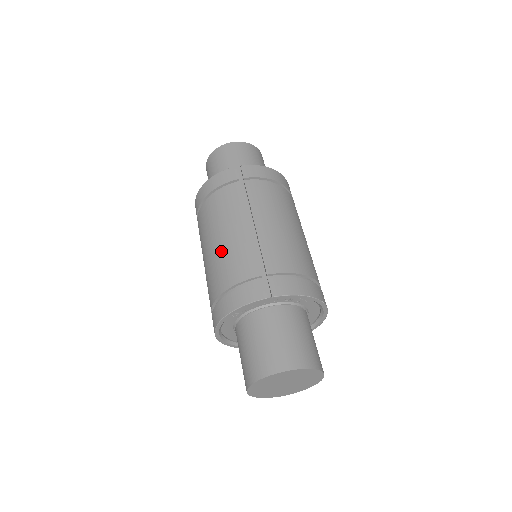
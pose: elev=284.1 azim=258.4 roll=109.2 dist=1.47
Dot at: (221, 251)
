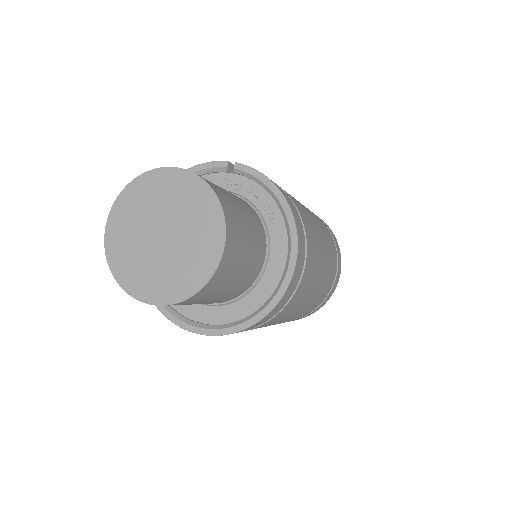
Dot at: occluded
